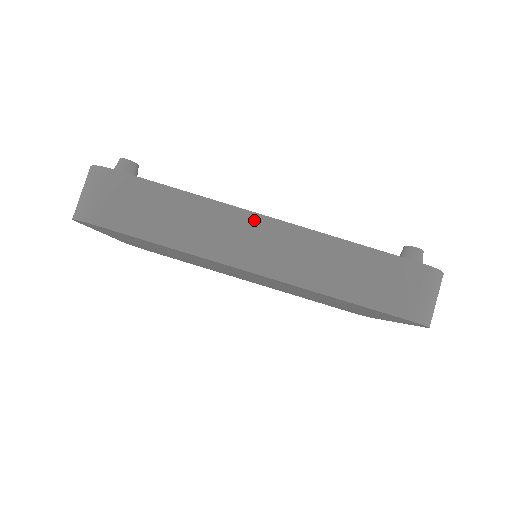
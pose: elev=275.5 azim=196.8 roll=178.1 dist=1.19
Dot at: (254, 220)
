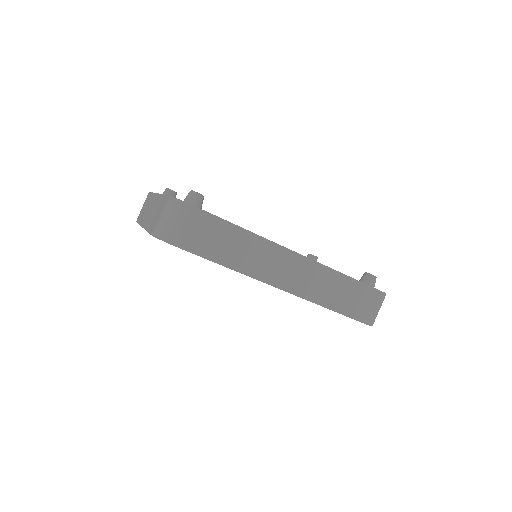
Dot at: (288, 254)
